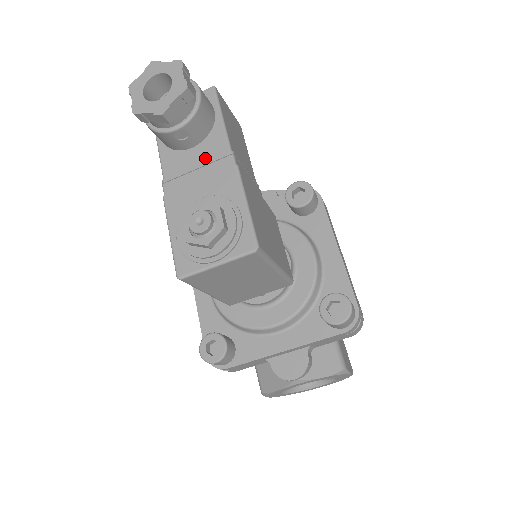
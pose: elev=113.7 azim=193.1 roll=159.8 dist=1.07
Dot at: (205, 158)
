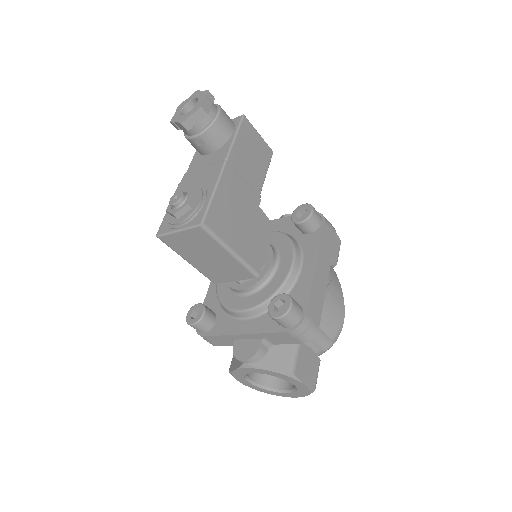
Dot at: (212, 161)
